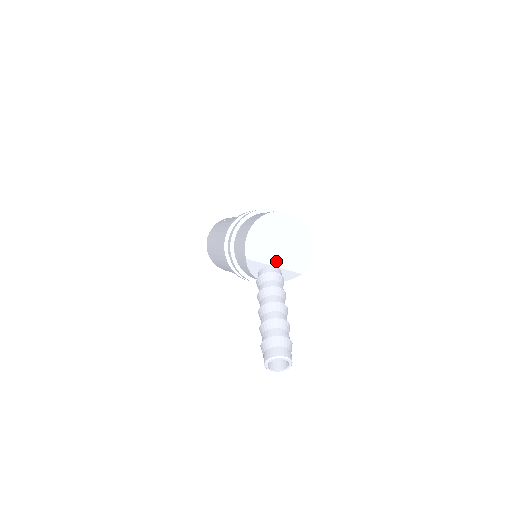
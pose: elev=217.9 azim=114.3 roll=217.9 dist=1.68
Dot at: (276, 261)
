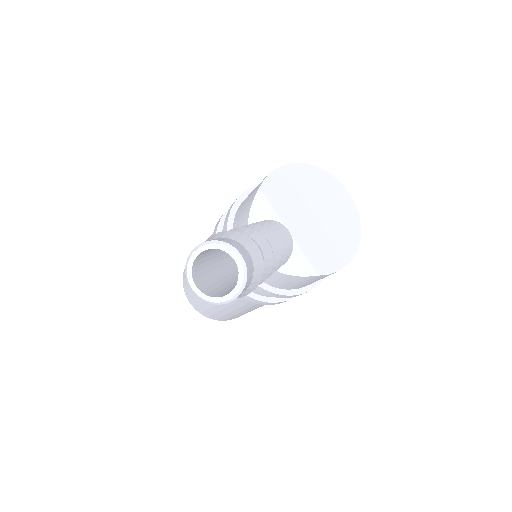
Dot at: (295, 227)
